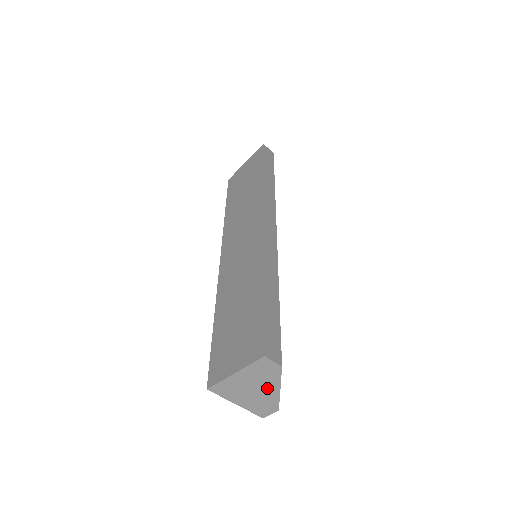
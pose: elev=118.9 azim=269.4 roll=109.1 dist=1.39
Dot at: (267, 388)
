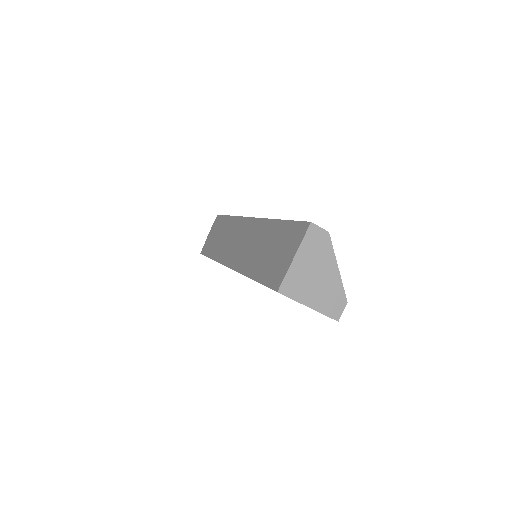
Dot at: (327, 269)
